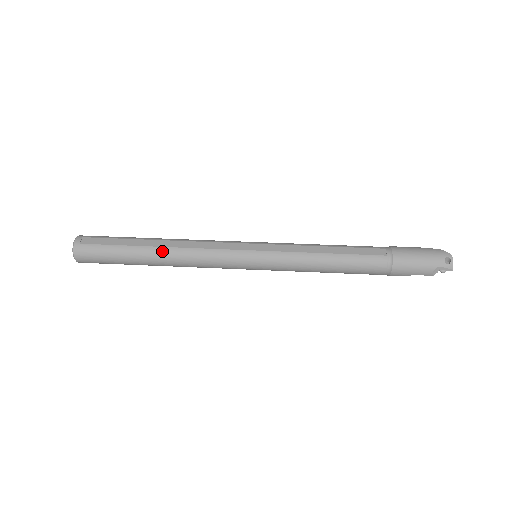
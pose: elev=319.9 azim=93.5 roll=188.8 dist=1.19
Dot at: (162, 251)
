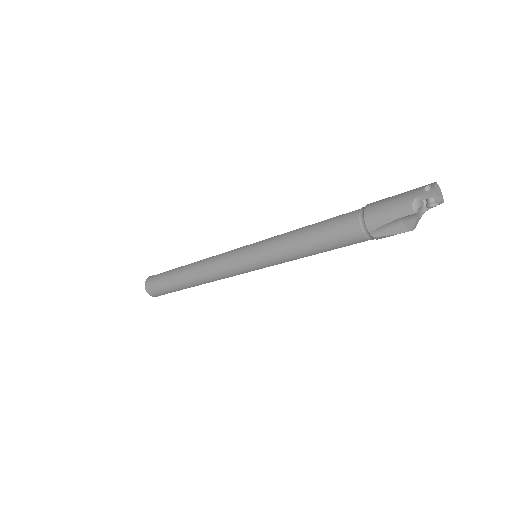
Dot at: (190, 266)
